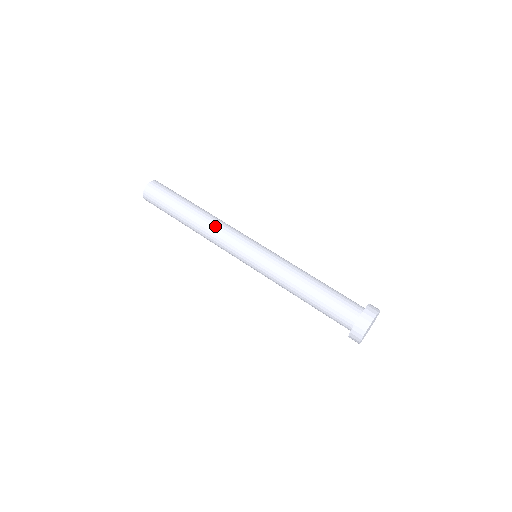
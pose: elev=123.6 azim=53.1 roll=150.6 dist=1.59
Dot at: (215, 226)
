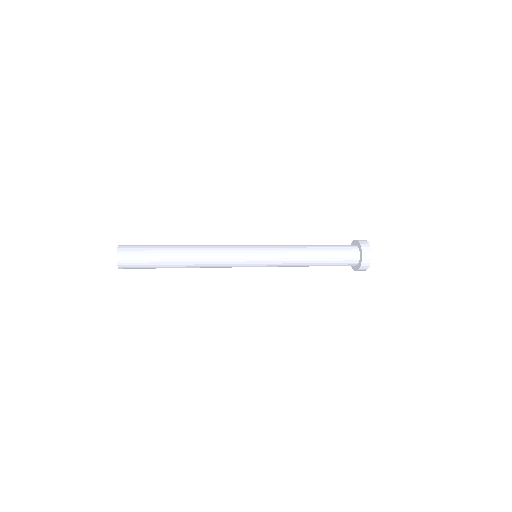
Dot at: (211, 247)
